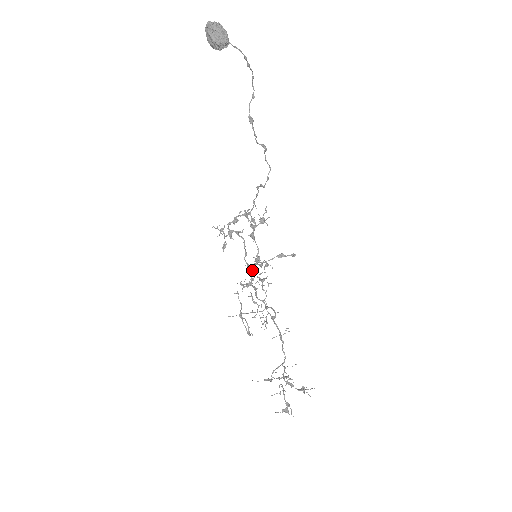
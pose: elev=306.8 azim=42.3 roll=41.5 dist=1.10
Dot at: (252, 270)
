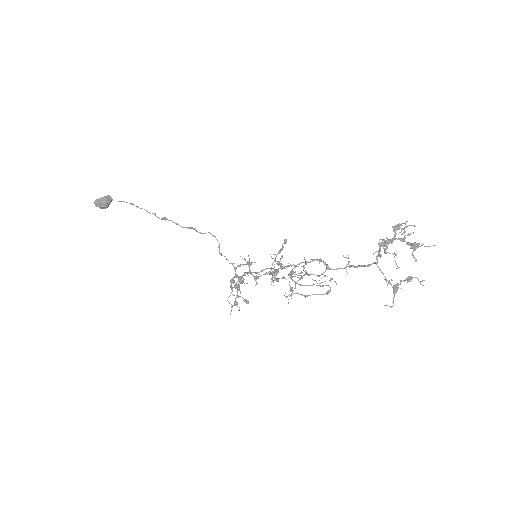
Dot at: occluded
